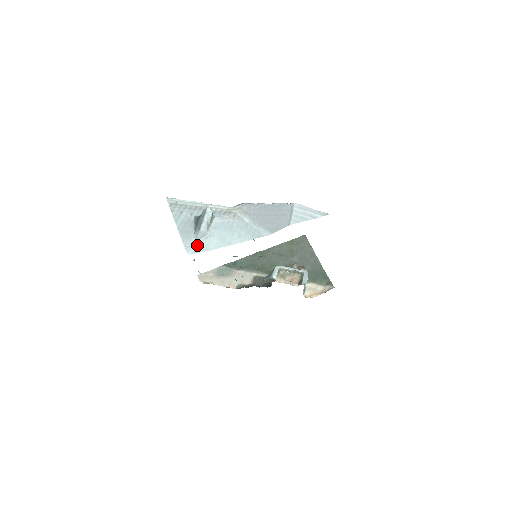
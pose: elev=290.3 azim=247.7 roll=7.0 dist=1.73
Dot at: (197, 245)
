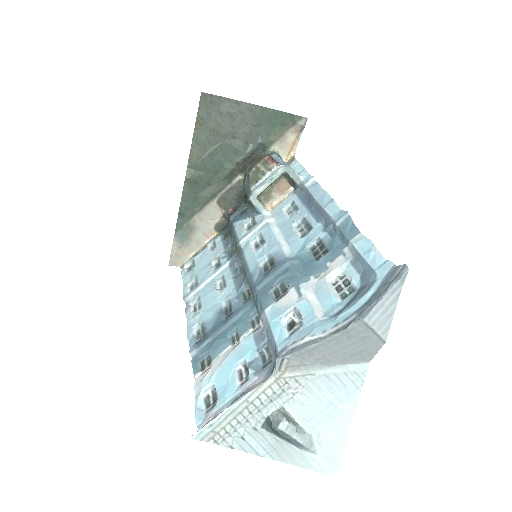
Dot at: (324, 458)
